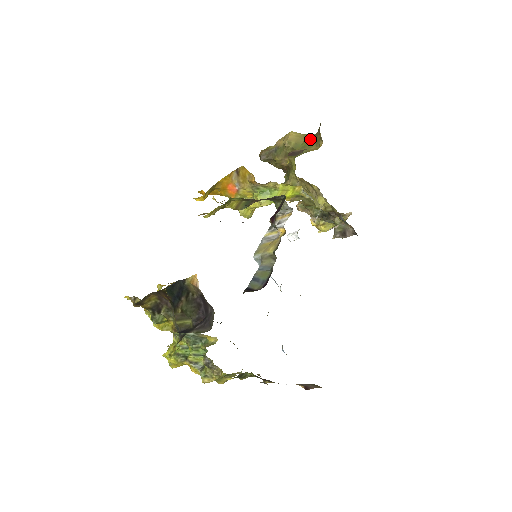
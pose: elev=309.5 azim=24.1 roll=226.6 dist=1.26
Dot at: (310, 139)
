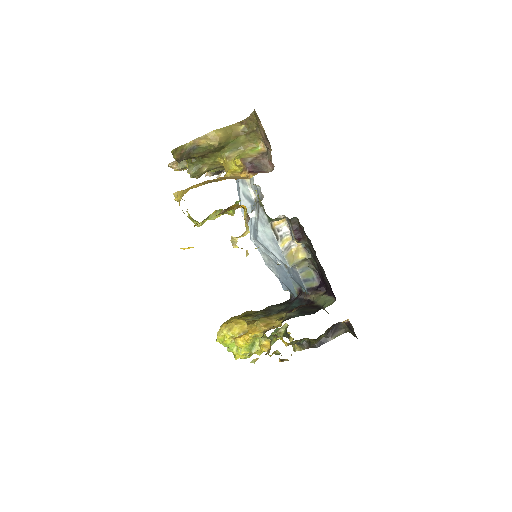
Dot at: (239, 135)
